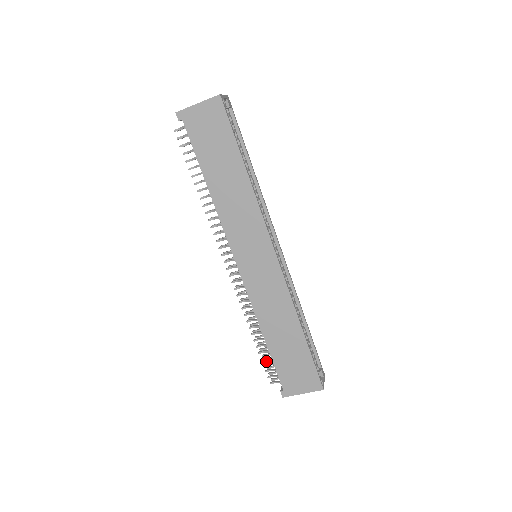
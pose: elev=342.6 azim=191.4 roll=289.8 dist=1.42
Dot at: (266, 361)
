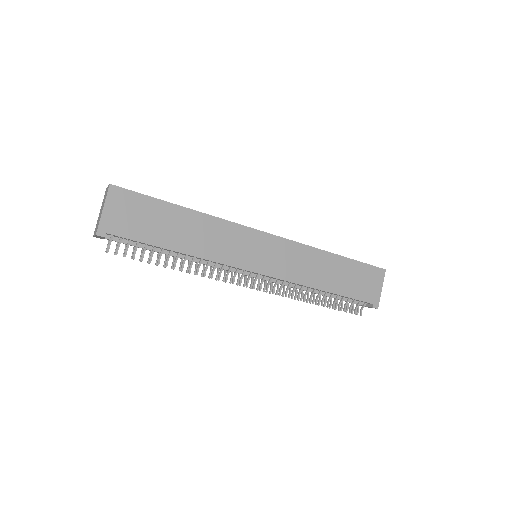
Dot at: (341, 308)
